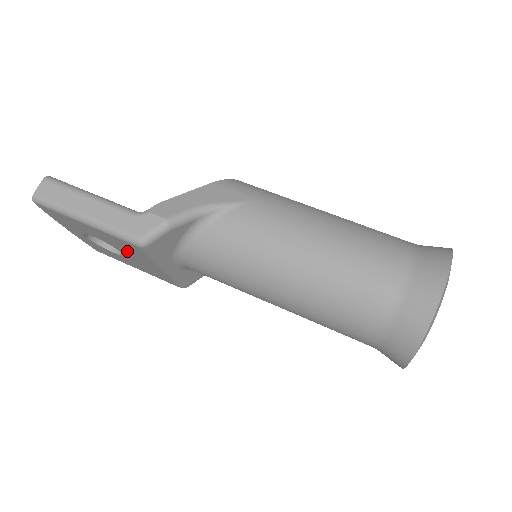
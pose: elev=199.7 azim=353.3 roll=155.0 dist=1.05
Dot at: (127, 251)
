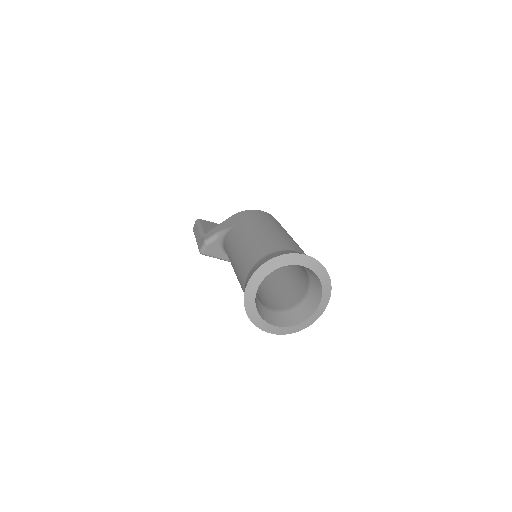
Dot at: occluded
